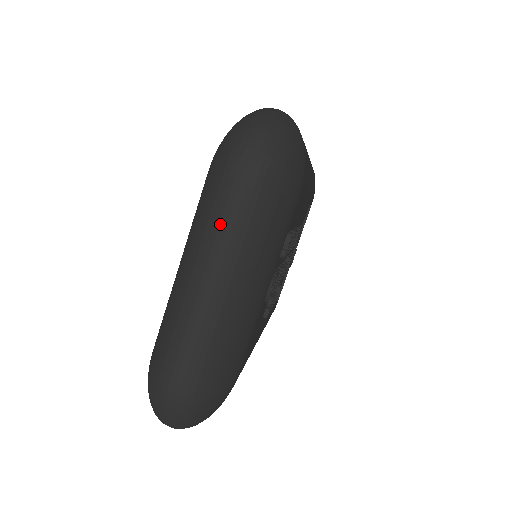
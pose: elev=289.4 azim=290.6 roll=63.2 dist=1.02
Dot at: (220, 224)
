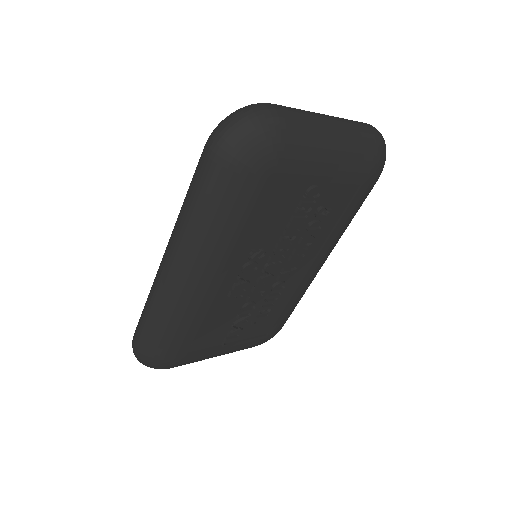
Dot at: (350, 120)
